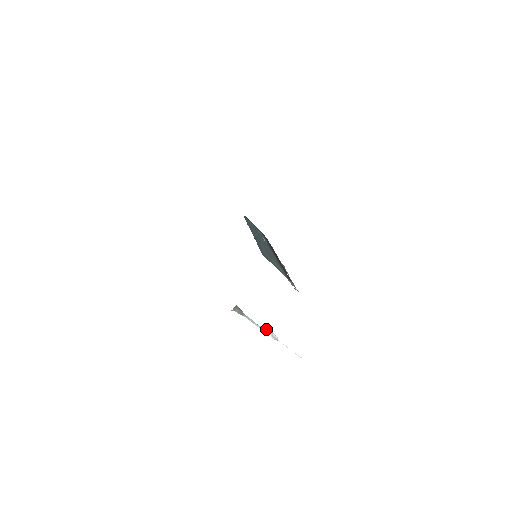
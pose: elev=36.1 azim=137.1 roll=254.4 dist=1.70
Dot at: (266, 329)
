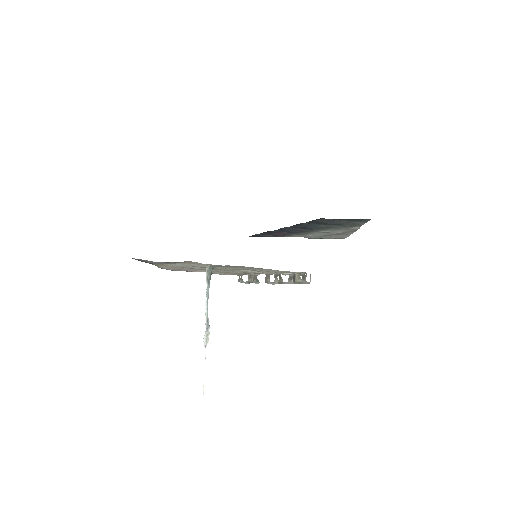
Dot at: occluded
